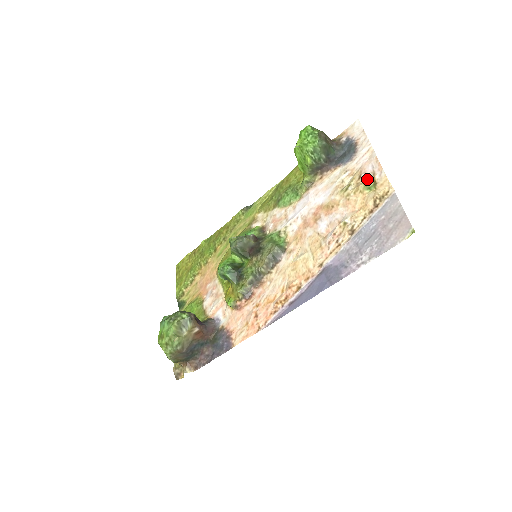
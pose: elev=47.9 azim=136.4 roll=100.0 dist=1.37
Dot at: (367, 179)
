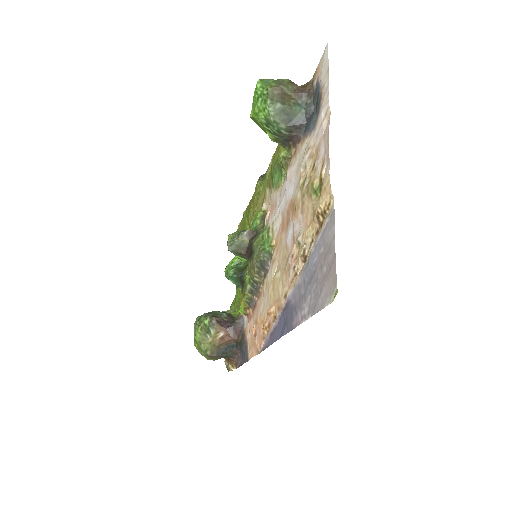
Dot at: (316, 173)
